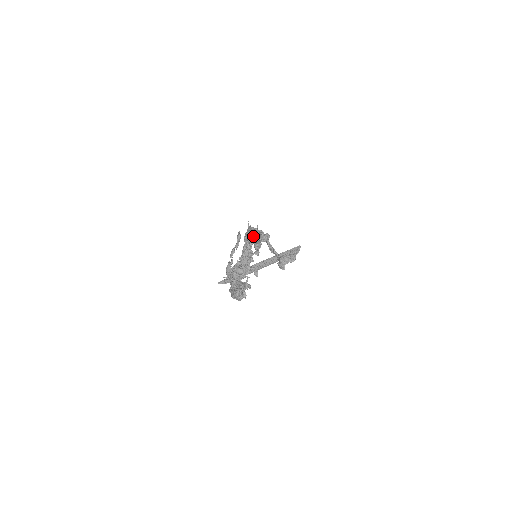
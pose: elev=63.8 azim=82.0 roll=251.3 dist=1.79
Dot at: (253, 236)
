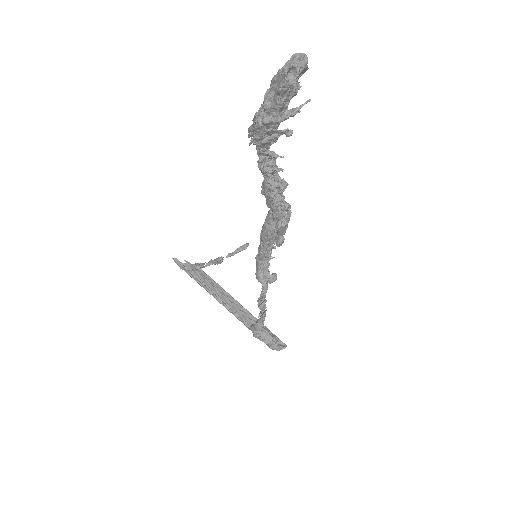
Dot at: occluded
